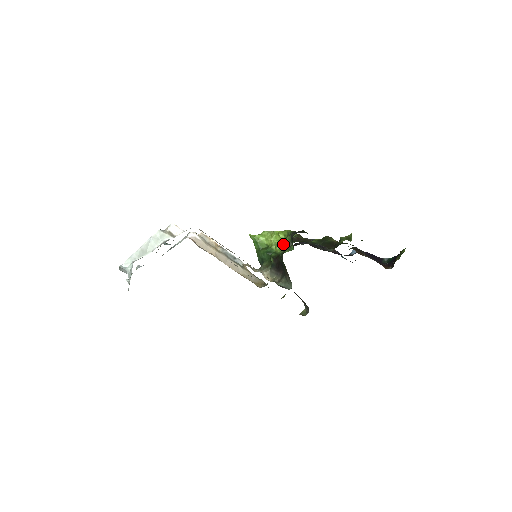
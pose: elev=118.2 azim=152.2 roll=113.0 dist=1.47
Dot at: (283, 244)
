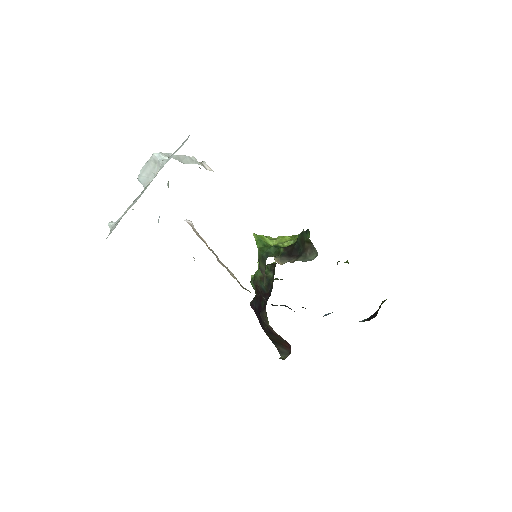
Dot at: (293, 240)
